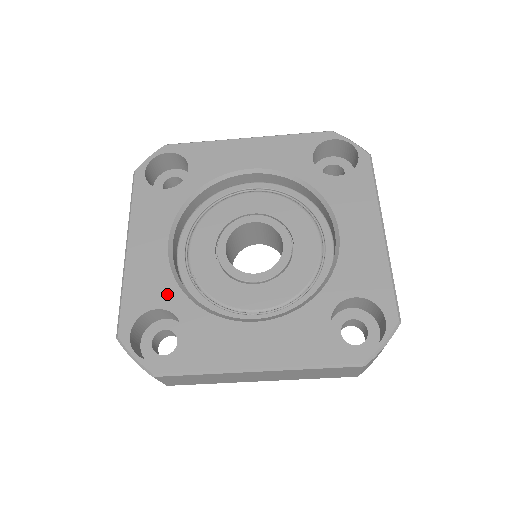
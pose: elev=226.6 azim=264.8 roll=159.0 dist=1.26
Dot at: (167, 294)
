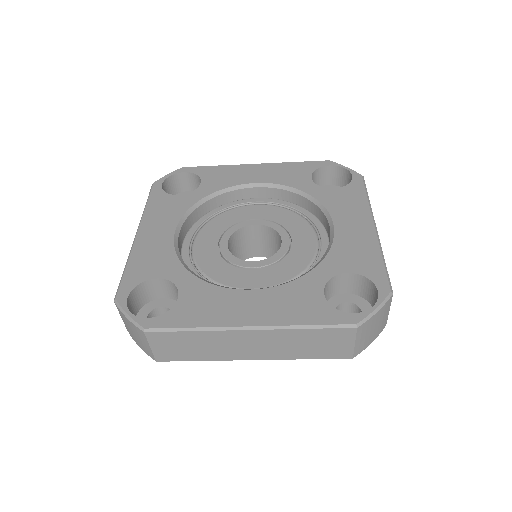
Dot at: (168, 267)
